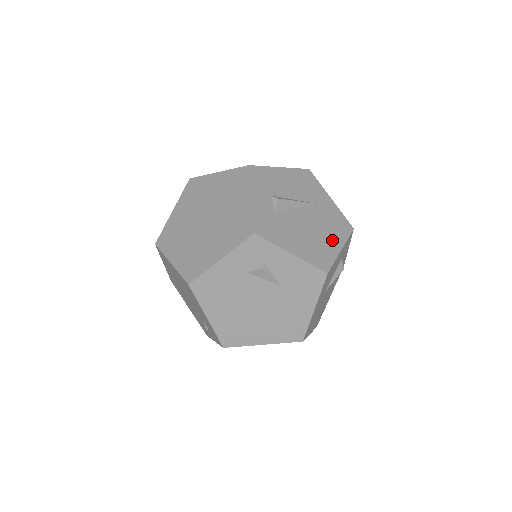
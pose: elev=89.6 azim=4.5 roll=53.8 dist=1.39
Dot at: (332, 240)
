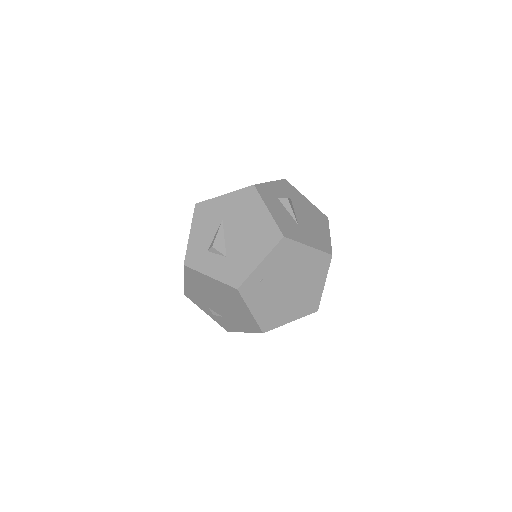
Dot at: occluded
